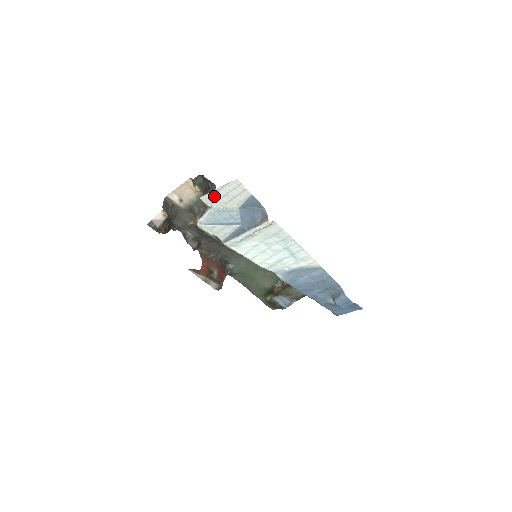
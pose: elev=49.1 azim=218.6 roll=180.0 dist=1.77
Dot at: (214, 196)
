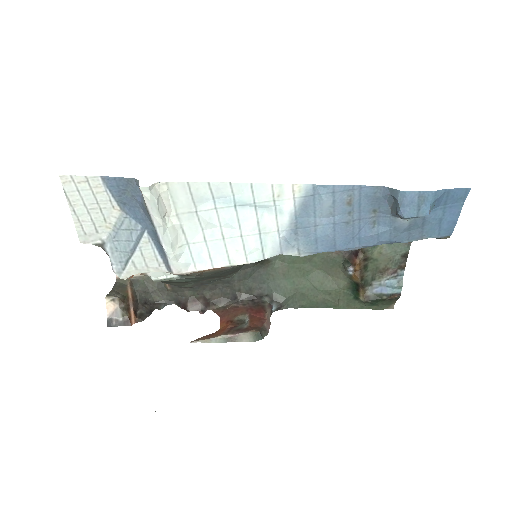
Dot at: (84, 225)
